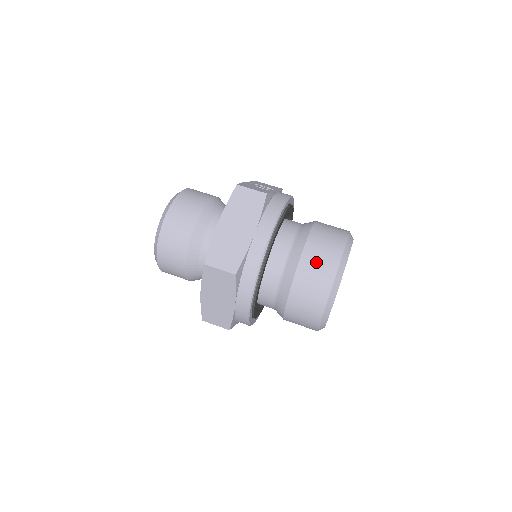
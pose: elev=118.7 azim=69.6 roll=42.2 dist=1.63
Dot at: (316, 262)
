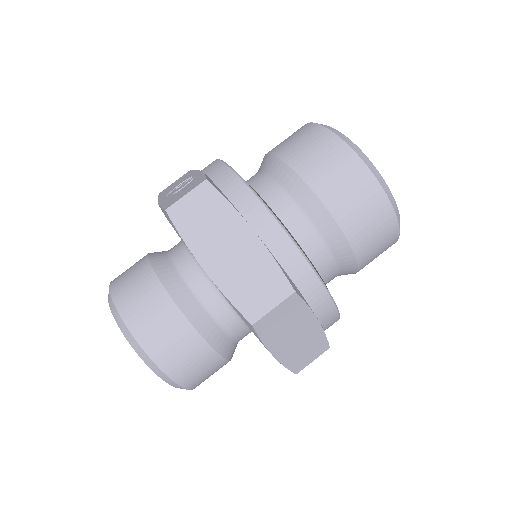
Dot at: (336, 180)
